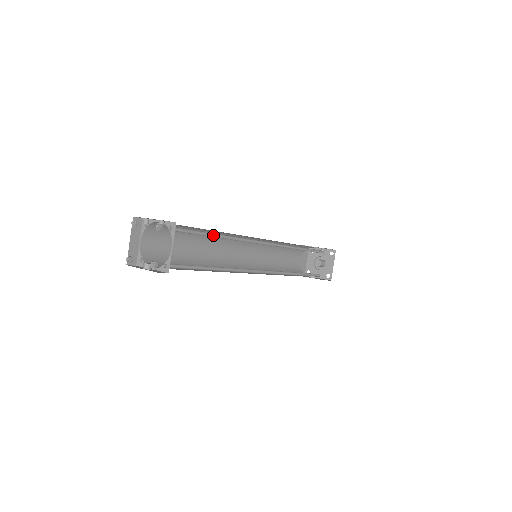
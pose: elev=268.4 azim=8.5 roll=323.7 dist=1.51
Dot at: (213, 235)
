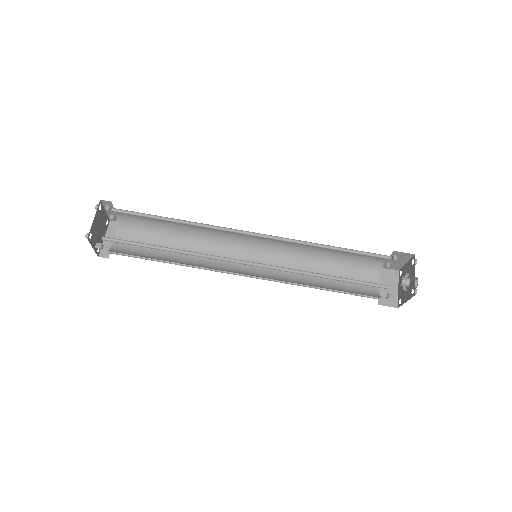
Dot at: (168, 220)
